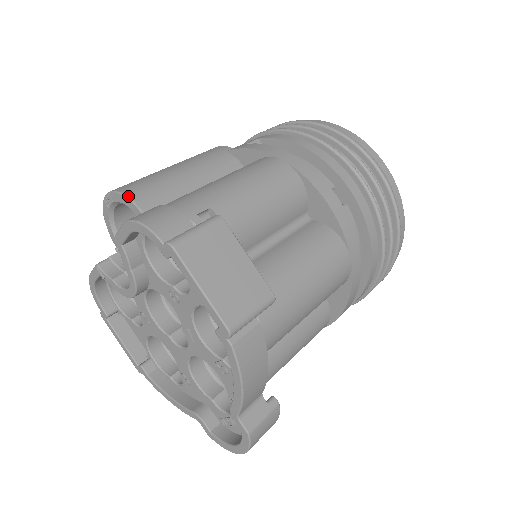
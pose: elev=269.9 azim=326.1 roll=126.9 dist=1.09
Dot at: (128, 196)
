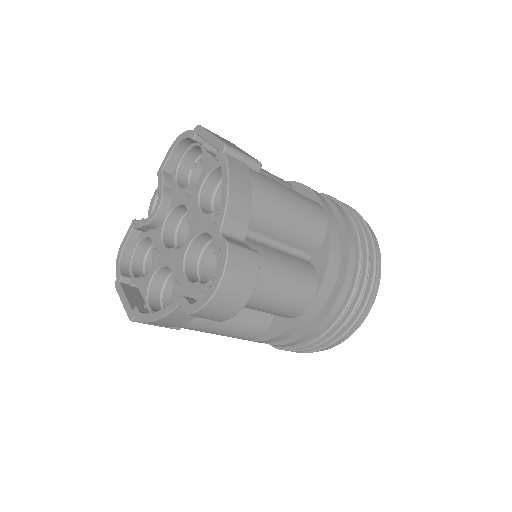
Dot at: occluded
